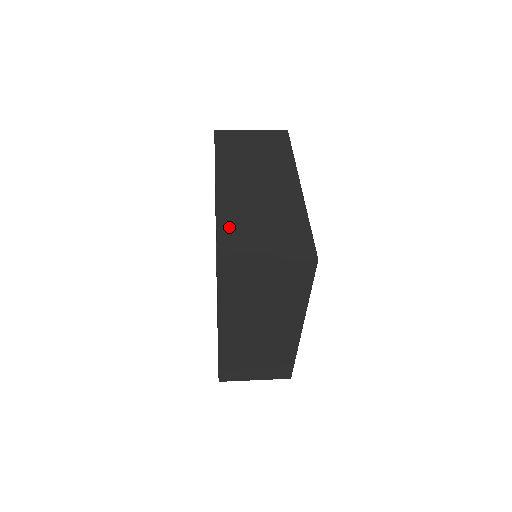
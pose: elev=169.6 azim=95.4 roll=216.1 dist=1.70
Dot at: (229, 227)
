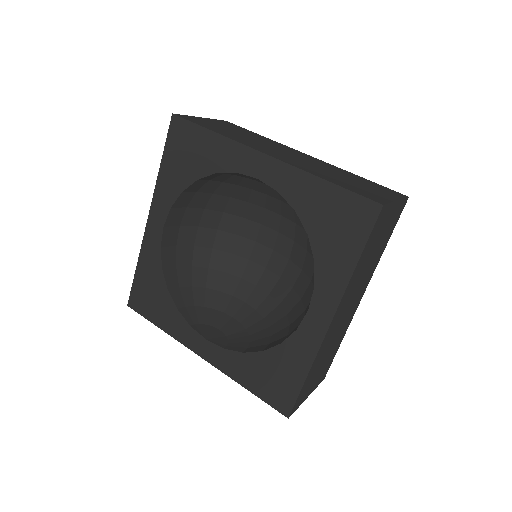
Dot at: (338, 182)
